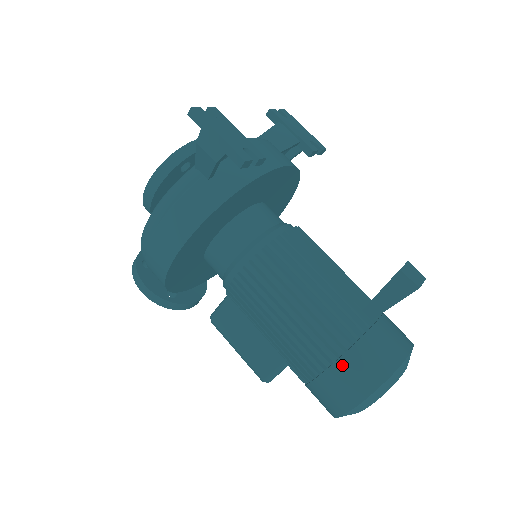
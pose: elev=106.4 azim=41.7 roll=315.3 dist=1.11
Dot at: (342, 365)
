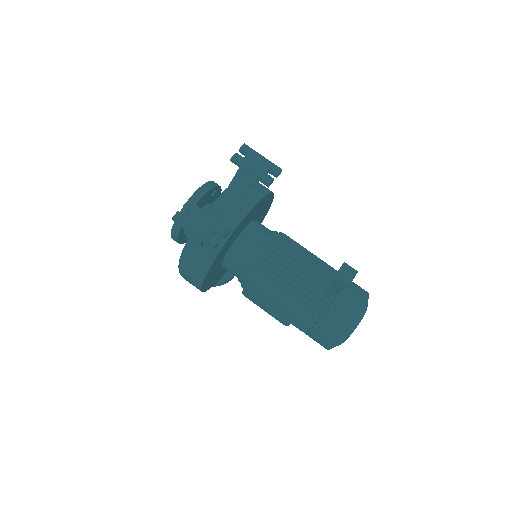
Dot at: (317, 329)
